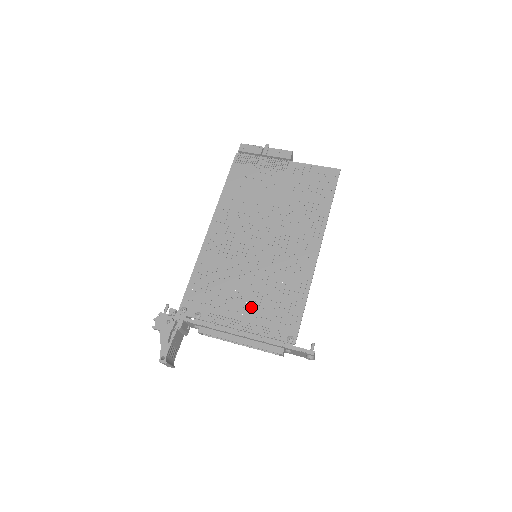
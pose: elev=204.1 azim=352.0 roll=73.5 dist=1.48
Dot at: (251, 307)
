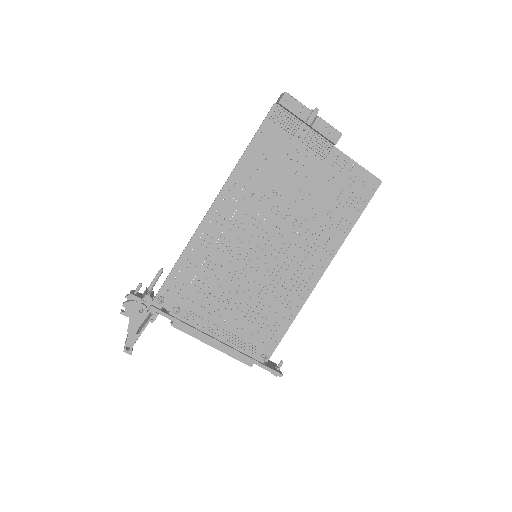
Dot at: (236, 316)
